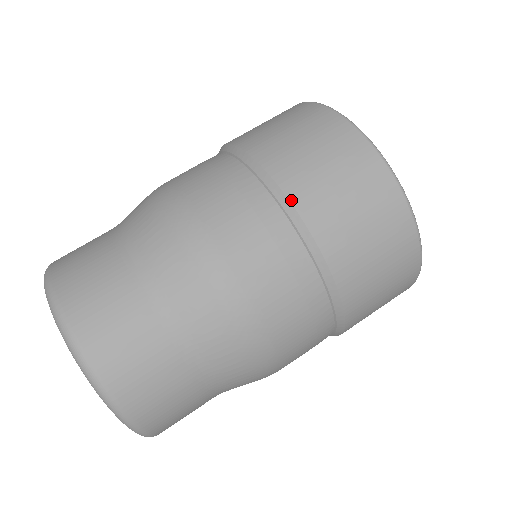
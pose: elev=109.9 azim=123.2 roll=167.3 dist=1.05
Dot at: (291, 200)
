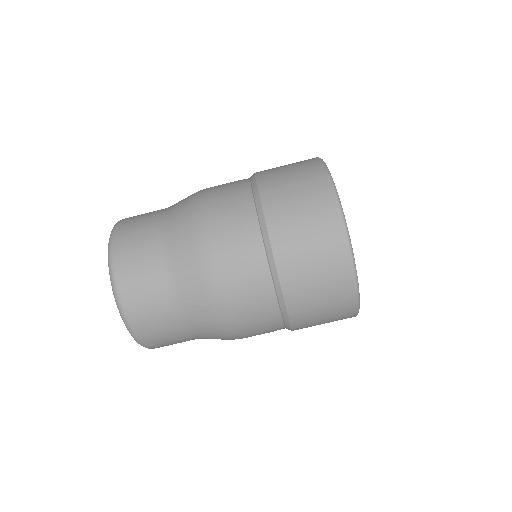
Dot at: (274, 256)
